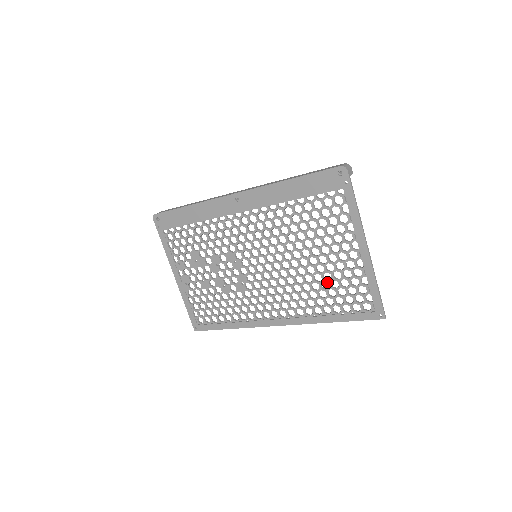
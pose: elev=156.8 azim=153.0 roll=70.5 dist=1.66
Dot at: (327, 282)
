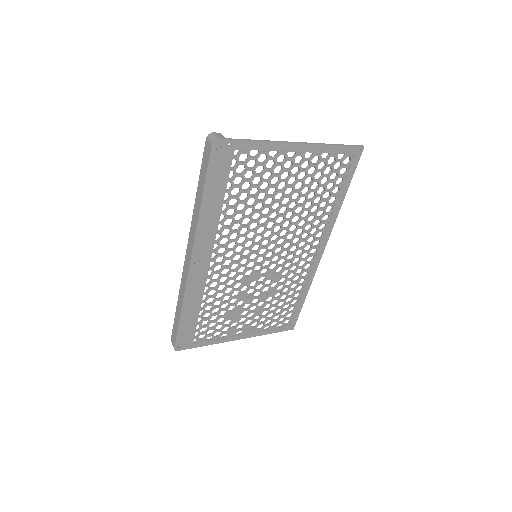
Dot at: occluded
